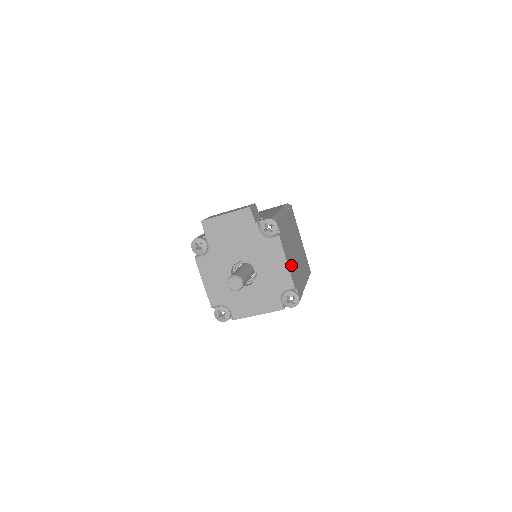
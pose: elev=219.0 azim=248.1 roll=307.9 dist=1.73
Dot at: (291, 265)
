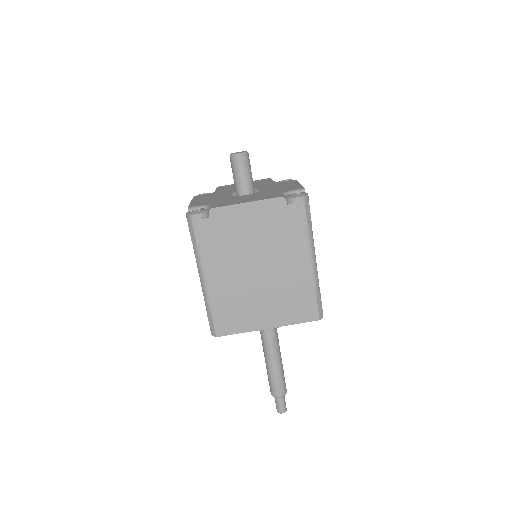
Dot at: occluded
